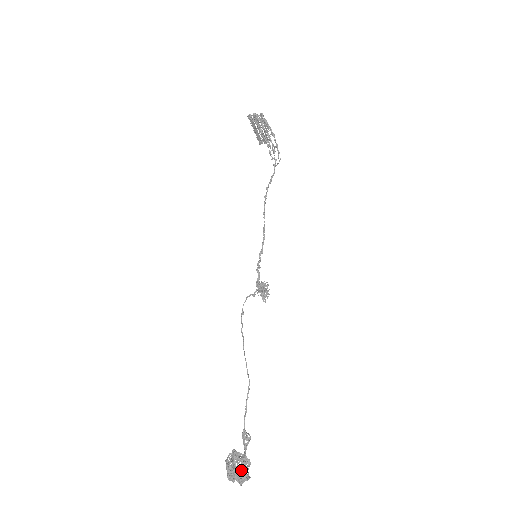
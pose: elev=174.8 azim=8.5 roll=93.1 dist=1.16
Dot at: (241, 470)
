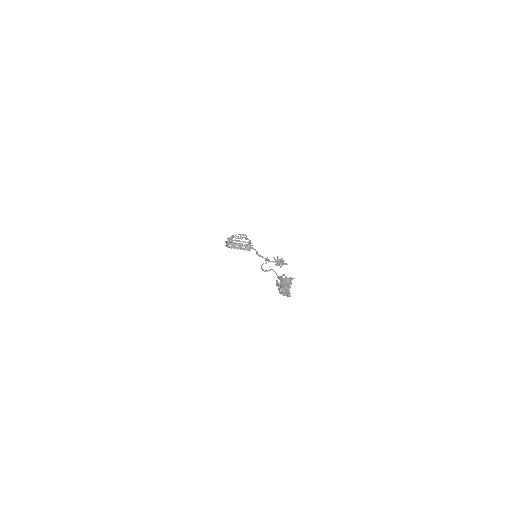
Dot at: (280, 280)
